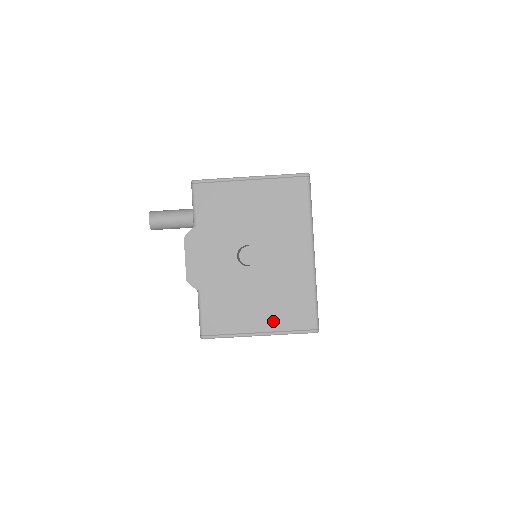
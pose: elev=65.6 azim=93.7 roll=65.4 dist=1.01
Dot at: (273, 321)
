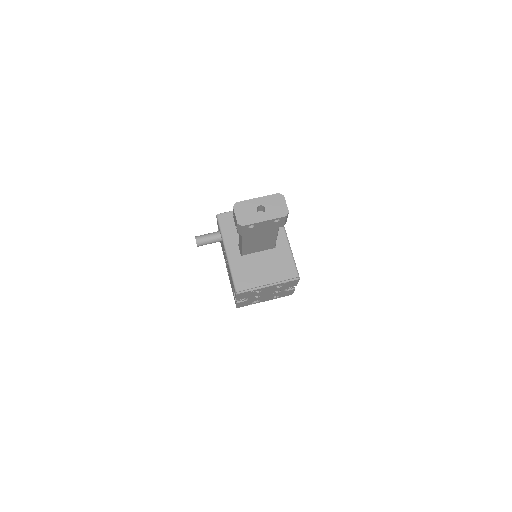
Dot at: (274, 277)
